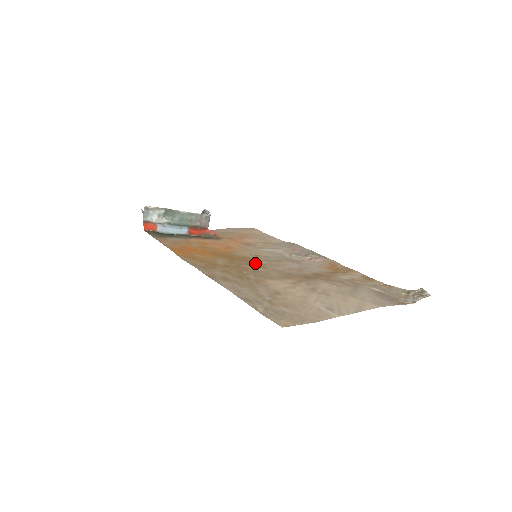
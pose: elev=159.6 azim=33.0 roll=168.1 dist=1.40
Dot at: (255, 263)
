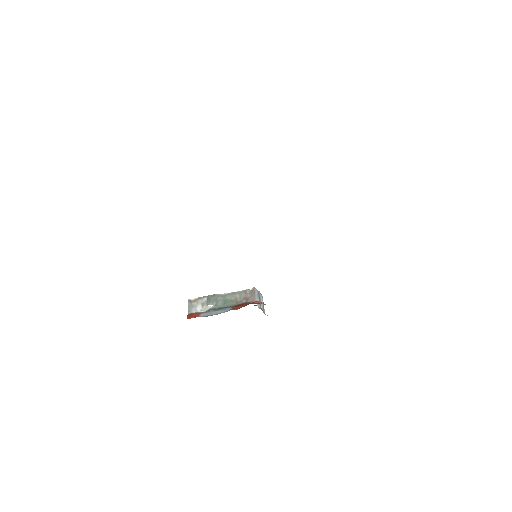
Dot at: occluded
